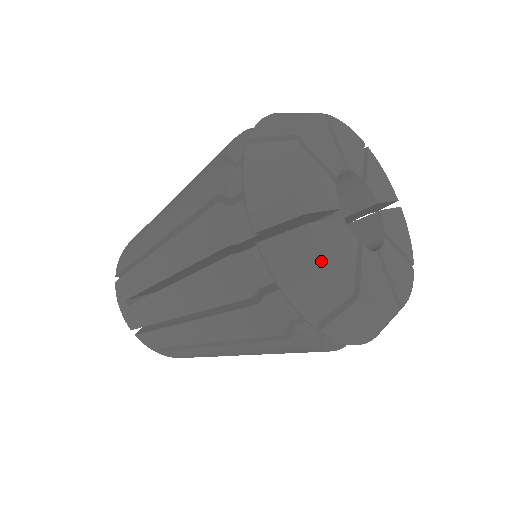
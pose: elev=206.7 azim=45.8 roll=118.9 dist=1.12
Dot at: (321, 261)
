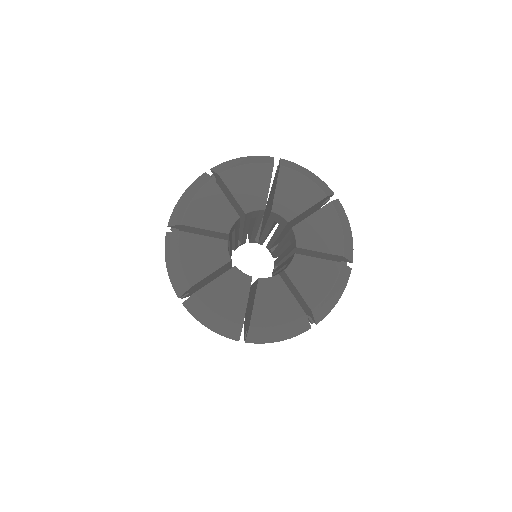
Dot at: (211, 313)
